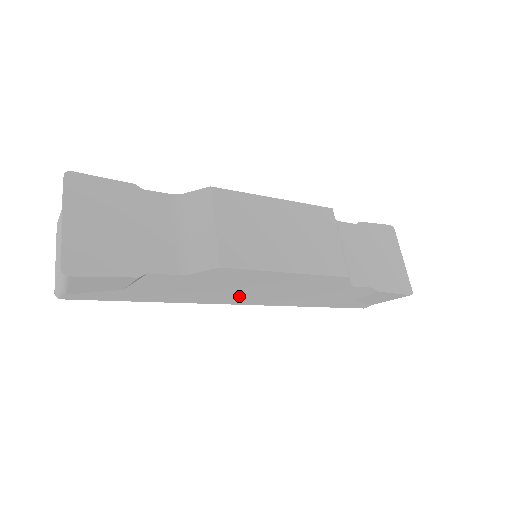
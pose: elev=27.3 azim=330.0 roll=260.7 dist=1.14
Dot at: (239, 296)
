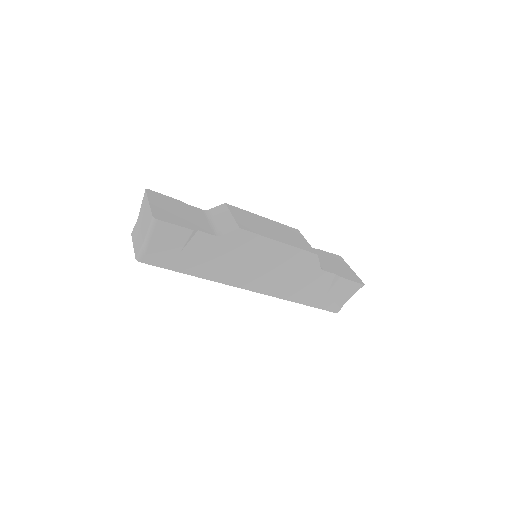
Dot at: (250, 275)
